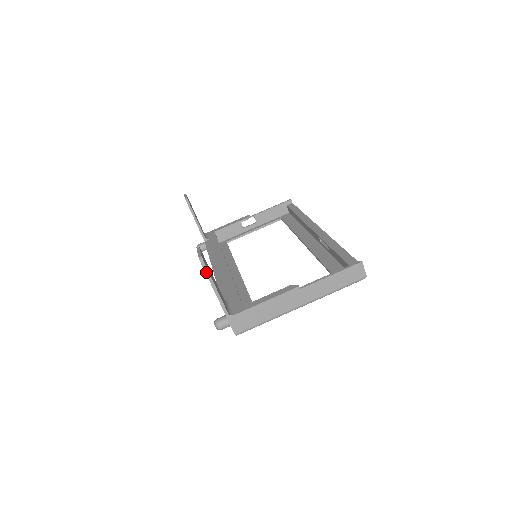
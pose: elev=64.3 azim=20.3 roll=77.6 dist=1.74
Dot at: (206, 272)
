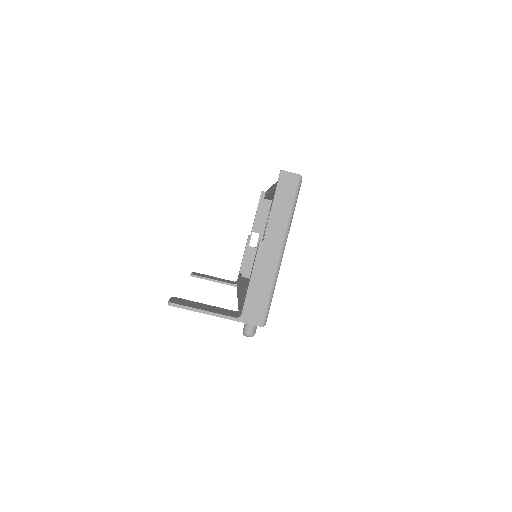
Dot at: (183, 308)
